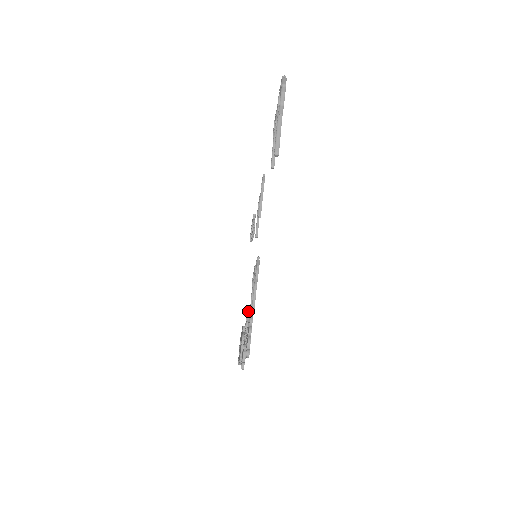
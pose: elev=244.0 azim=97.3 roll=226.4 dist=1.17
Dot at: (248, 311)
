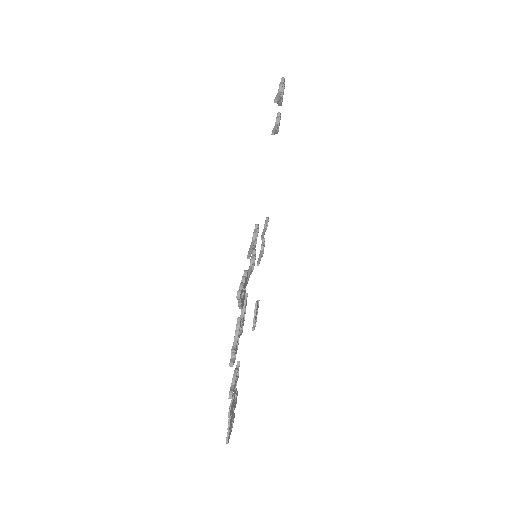
Dot at: occluded
